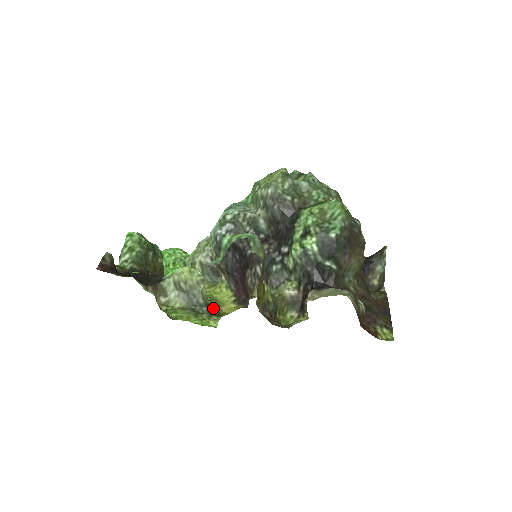
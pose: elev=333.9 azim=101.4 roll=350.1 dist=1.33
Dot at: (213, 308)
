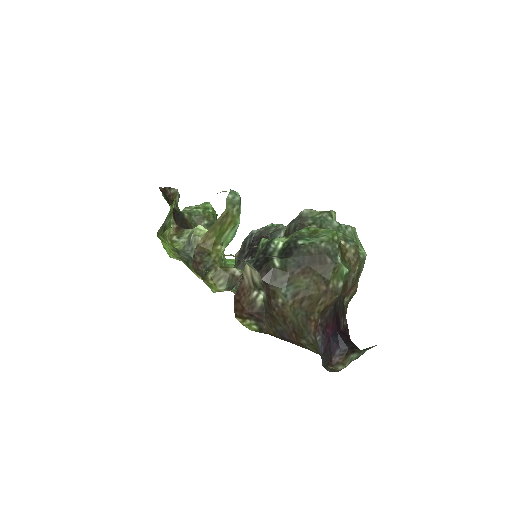
Dot at: occluded
